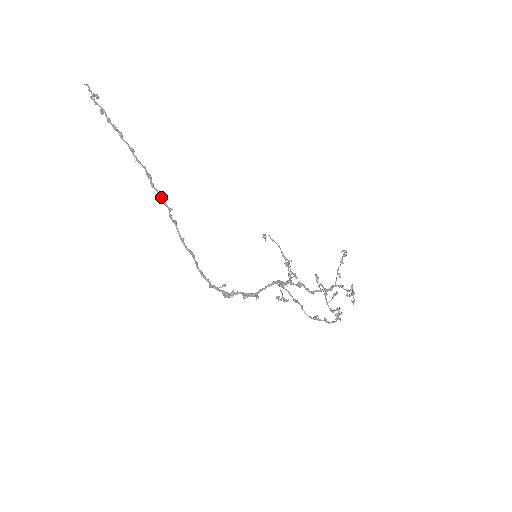
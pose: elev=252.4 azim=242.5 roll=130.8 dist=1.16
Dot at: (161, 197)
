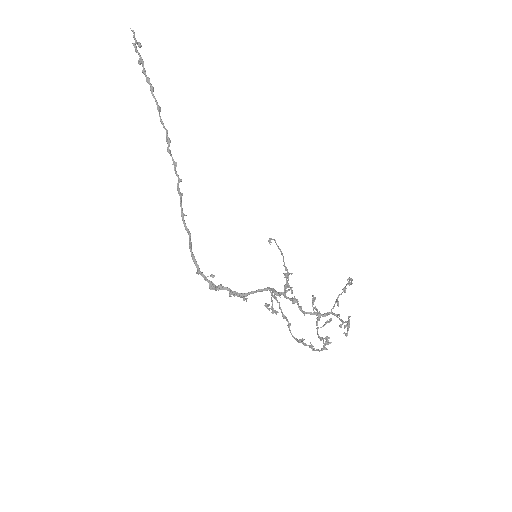
Dot at: (174, 165)
